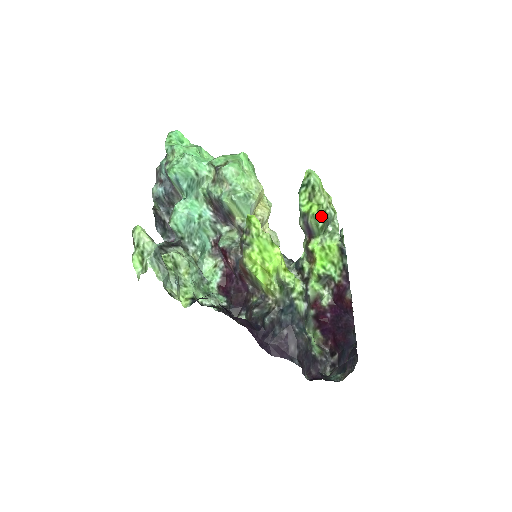
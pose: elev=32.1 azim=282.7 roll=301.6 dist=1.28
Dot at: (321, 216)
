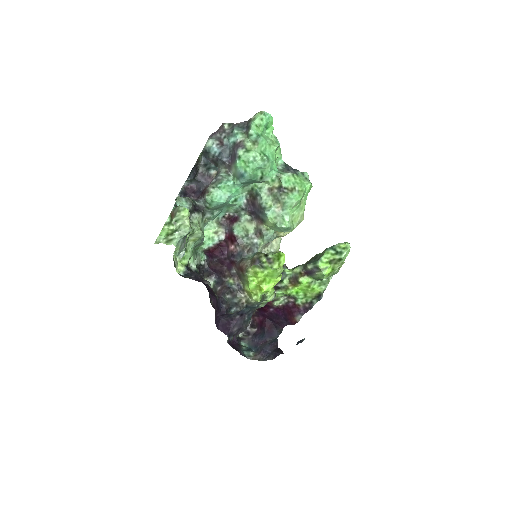
Dot at: (328, 277)
